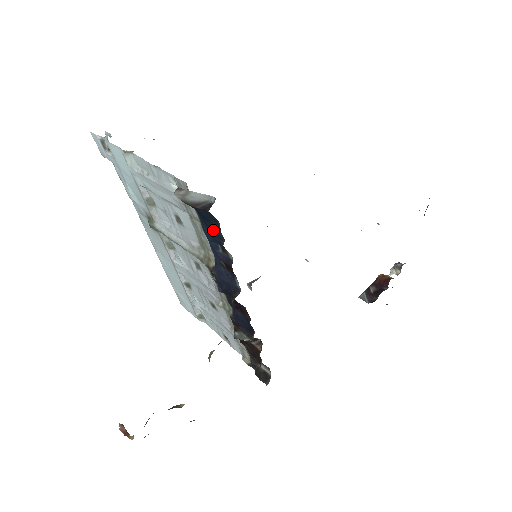
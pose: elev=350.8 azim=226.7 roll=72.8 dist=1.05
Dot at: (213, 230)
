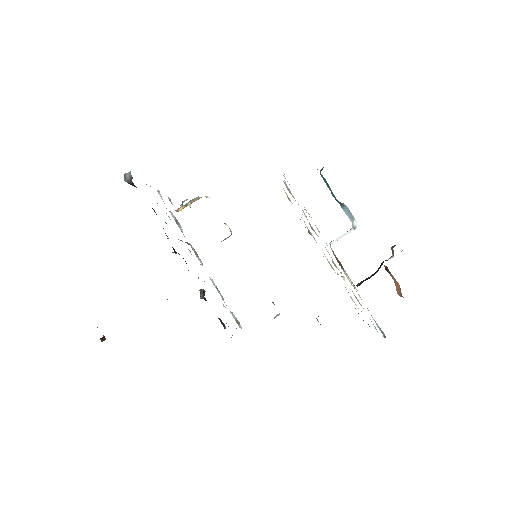
Dot at: occluded
